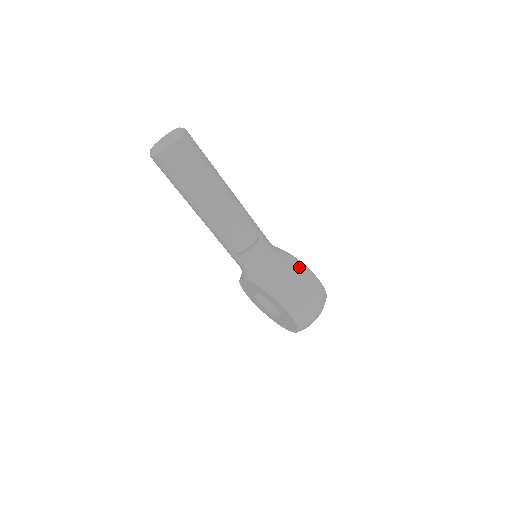
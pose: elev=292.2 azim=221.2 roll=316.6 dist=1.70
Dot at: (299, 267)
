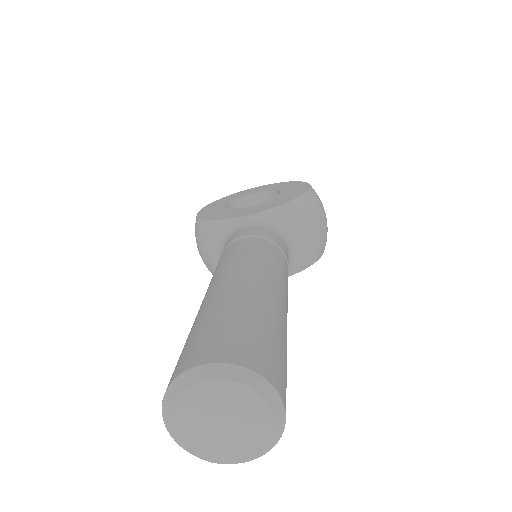
Dot at: (305, 207)
